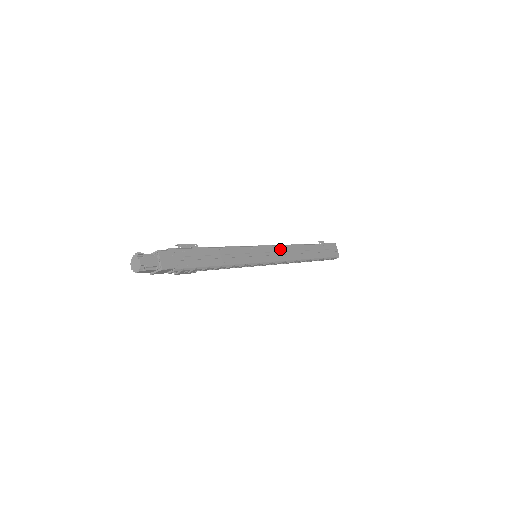
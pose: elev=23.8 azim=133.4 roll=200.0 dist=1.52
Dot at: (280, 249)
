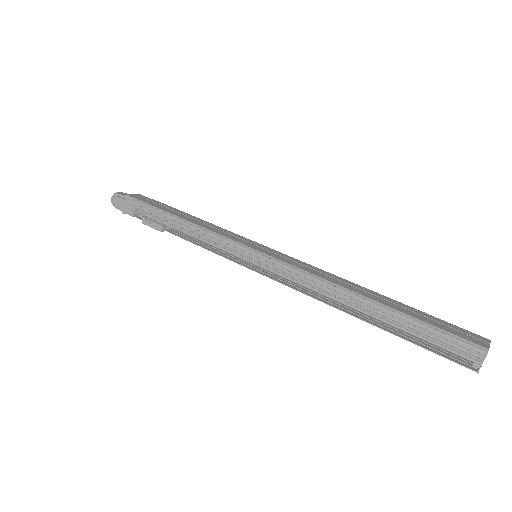
Dot at: (303, 264)
